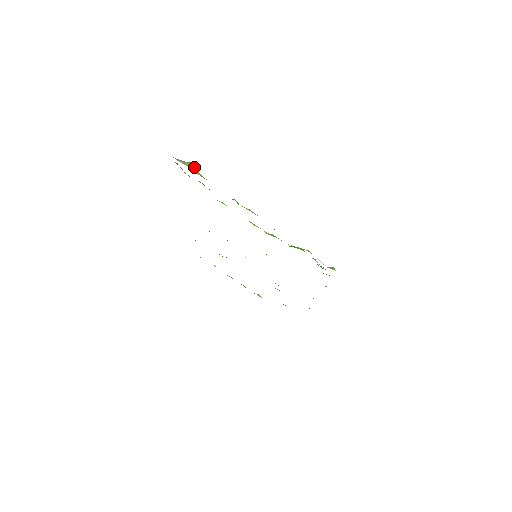
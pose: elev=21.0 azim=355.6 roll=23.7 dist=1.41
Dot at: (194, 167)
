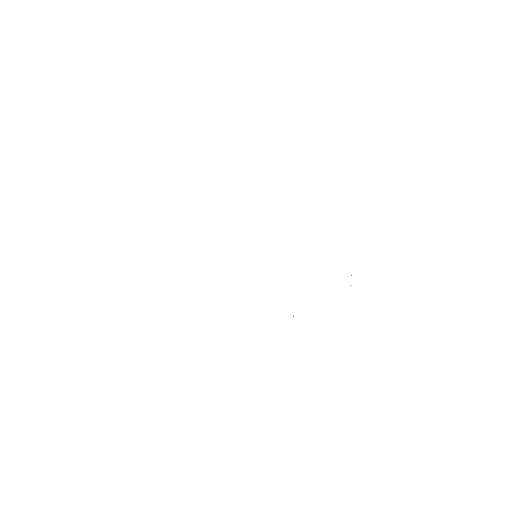
Dot at: occluded
